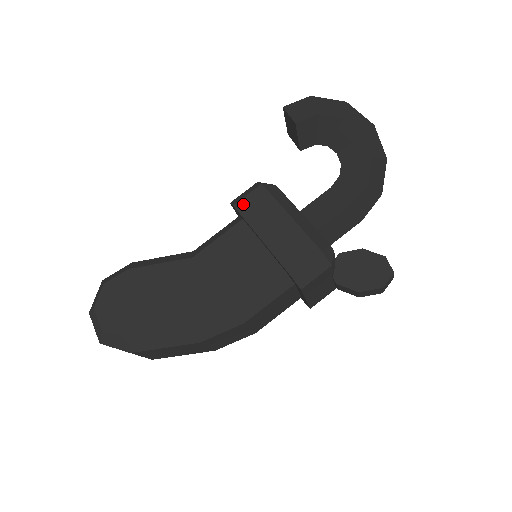
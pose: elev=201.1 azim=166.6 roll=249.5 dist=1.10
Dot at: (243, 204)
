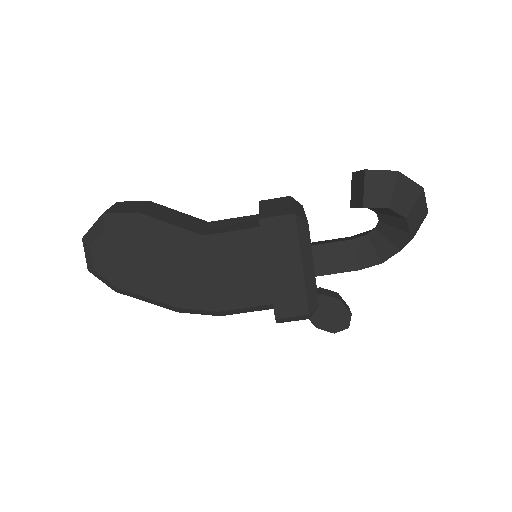
Dot at: (270, 238)
